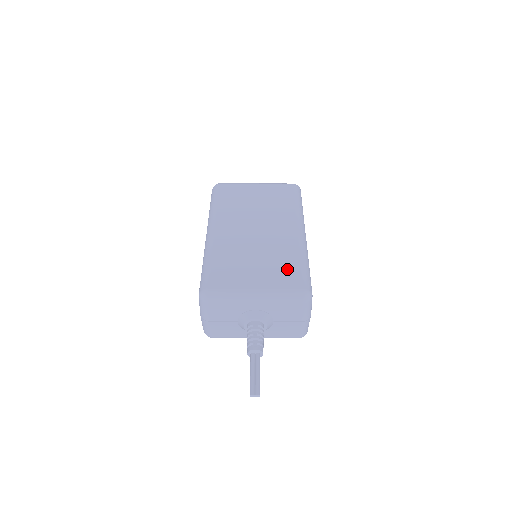
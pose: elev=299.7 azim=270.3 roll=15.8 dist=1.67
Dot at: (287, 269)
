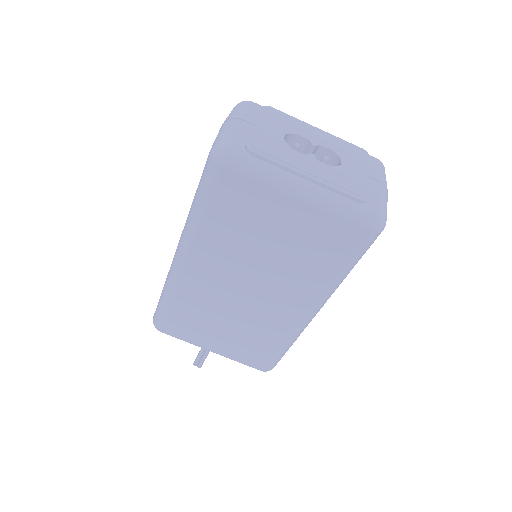
Dot at: (258, 349)
